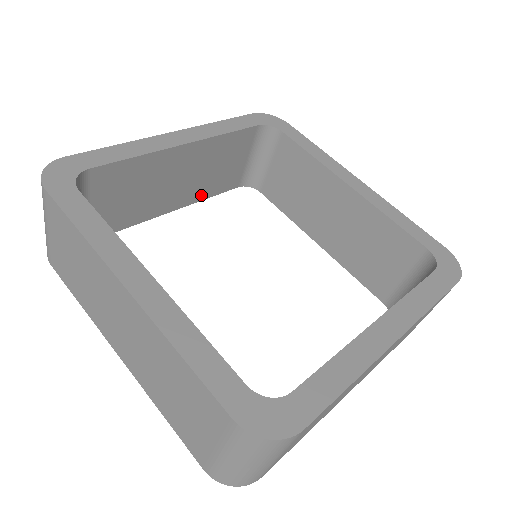
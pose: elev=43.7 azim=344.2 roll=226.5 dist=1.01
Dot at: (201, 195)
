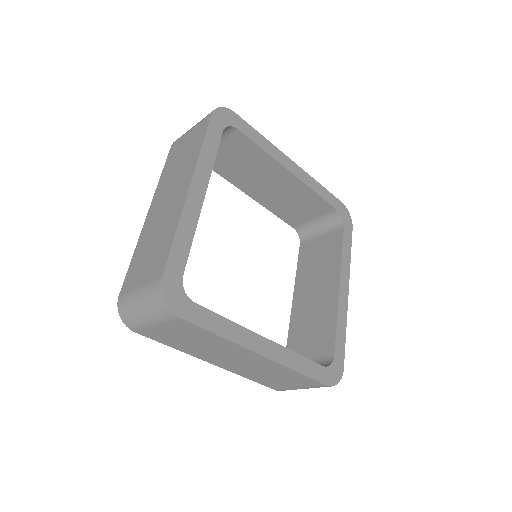
Dot at: (271, 207)
